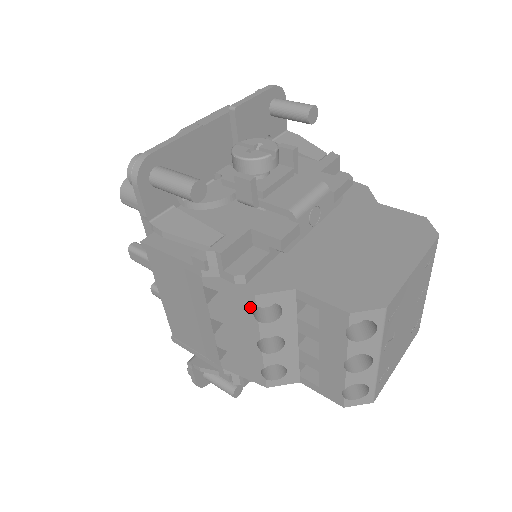
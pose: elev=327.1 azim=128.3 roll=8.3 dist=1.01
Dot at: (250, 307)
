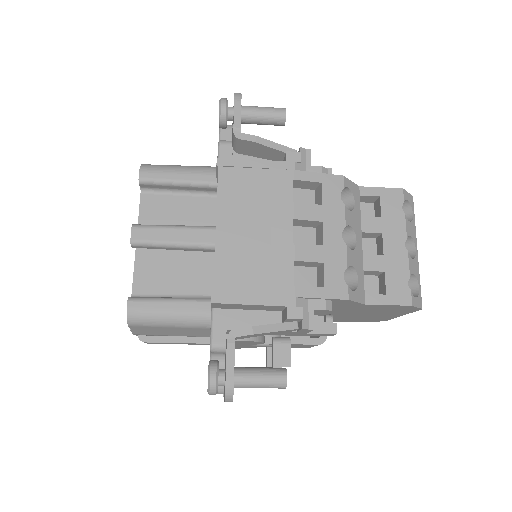
Dot at: (338, 190)
